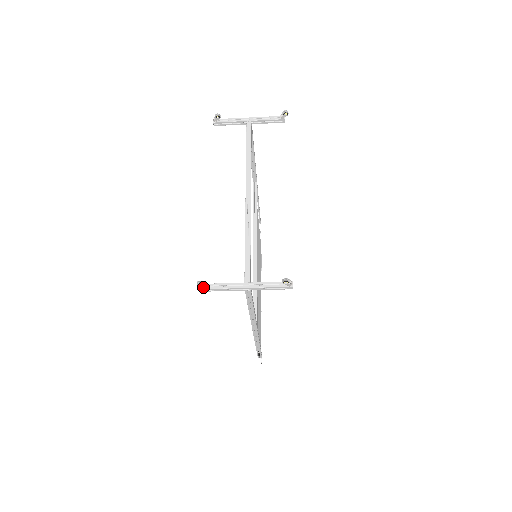
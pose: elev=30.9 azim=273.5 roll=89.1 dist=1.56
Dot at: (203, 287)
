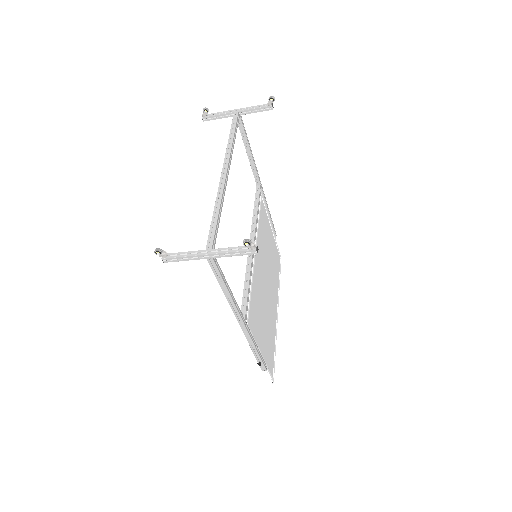
Dot at: (162, 256)
